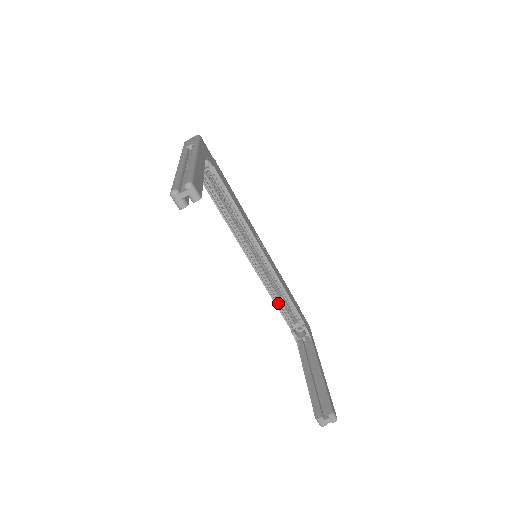
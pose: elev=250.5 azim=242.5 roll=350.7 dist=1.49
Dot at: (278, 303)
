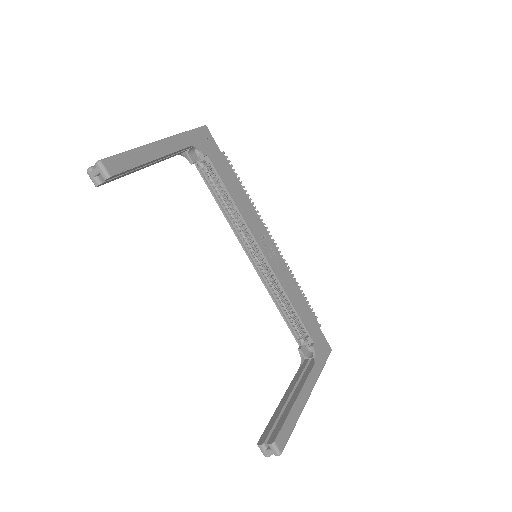
Dot at: (284, 313)
